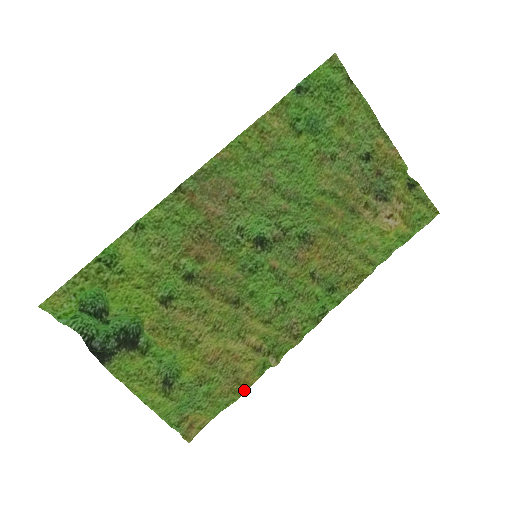
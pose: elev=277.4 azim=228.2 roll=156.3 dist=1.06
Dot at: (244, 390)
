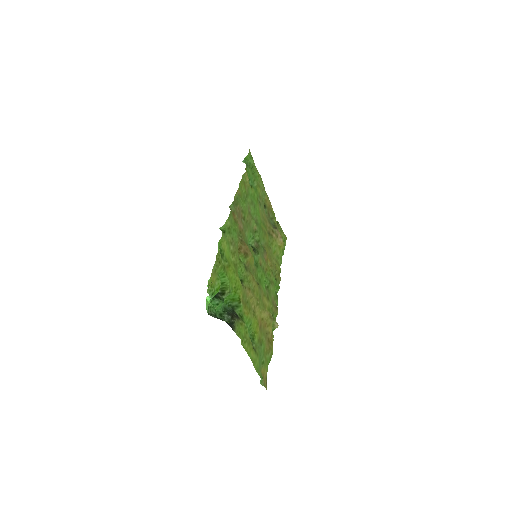
Dot at: (272, 347)
